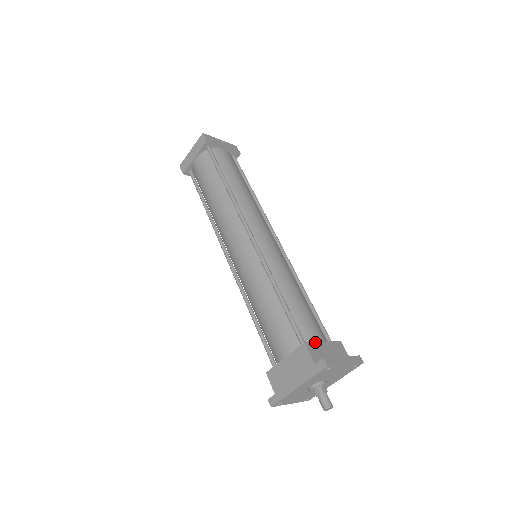
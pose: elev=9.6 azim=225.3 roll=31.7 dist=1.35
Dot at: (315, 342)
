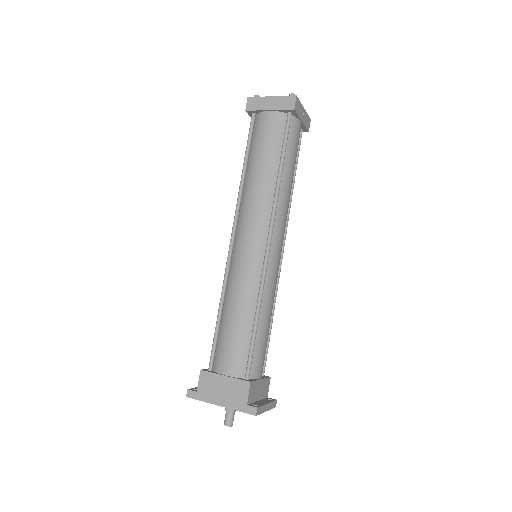
Dot at: (257, 381)
